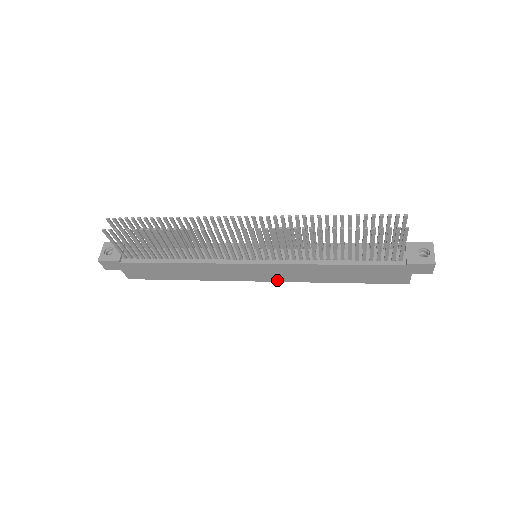
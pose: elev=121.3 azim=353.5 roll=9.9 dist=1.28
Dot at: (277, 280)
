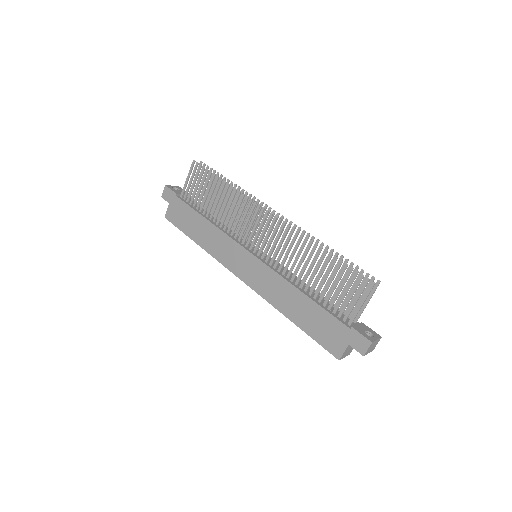
Dot at: (252, 286)
